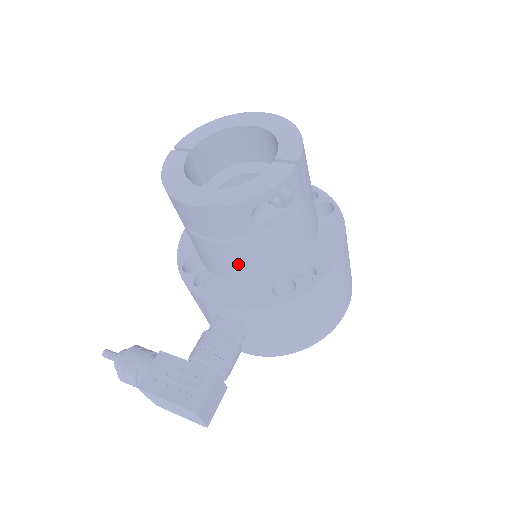
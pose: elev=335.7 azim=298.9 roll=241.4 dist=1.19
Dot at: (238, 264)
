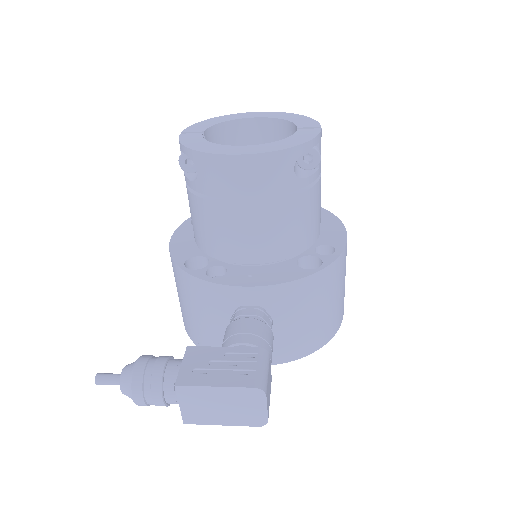
Dot at: (268, 234)
